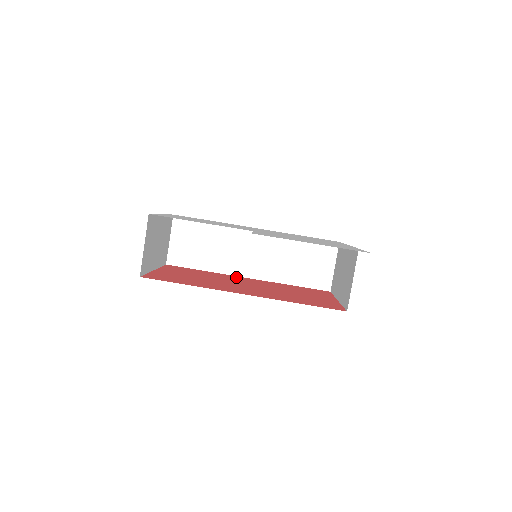
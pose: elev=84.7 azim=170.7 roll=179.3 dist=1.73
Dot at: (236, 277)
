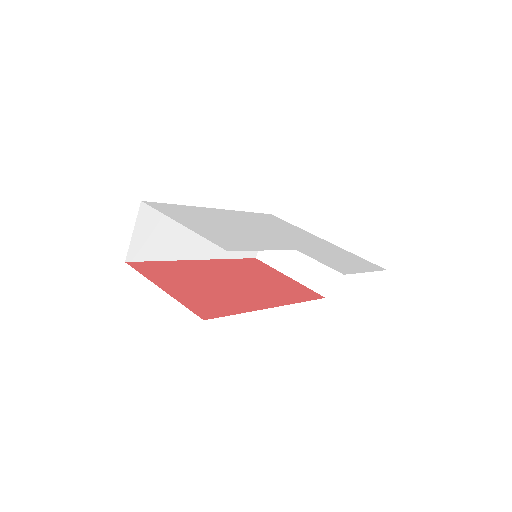
Dot at: (198, 264)
